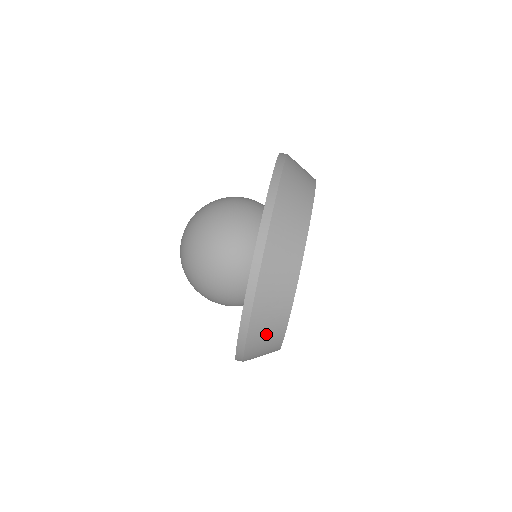
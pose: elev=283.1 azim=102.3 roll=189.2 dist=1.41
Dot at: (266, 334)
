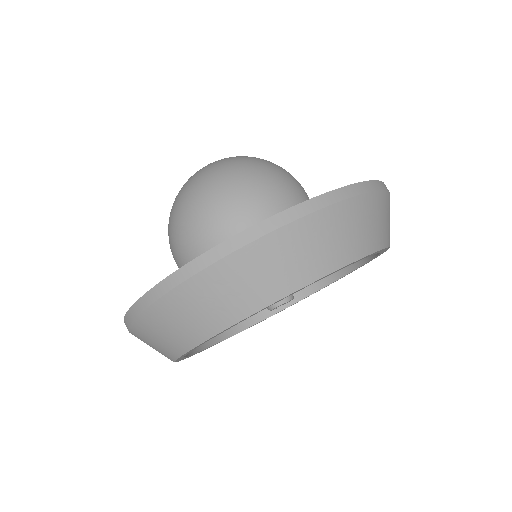
Dot at: (186, 317)
